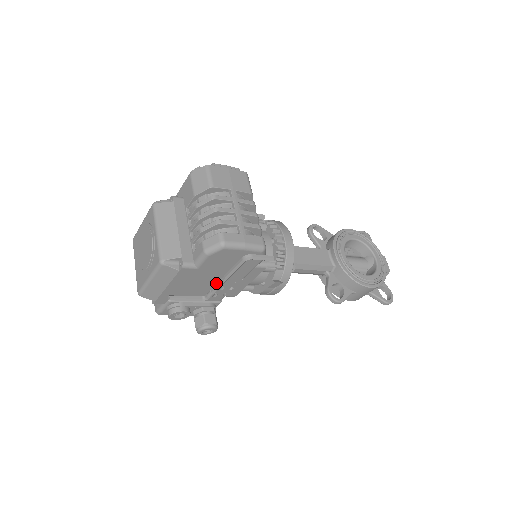
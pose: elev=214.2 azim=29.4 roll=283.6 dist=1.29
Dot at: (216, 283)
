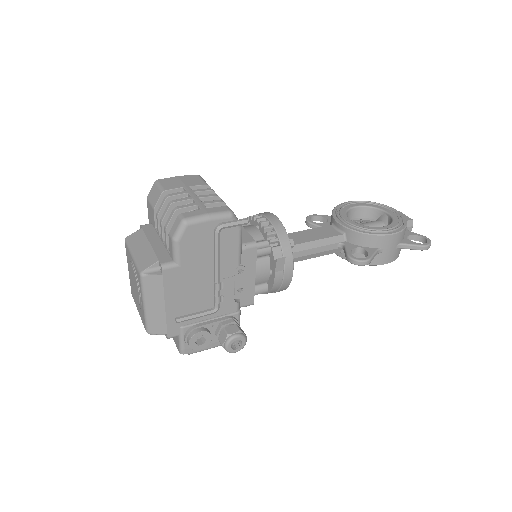
Dot at: (214, 283)
